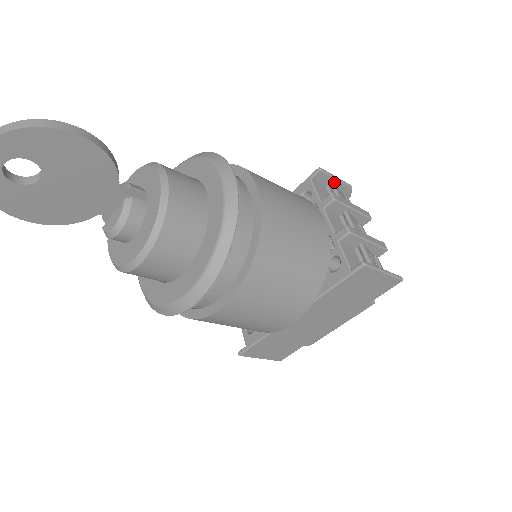
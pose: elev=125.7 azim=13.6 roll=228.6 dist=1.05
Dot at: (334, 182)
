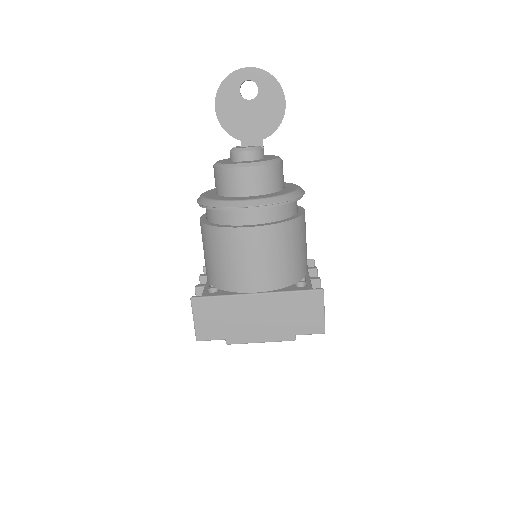
Dot at: occluded
